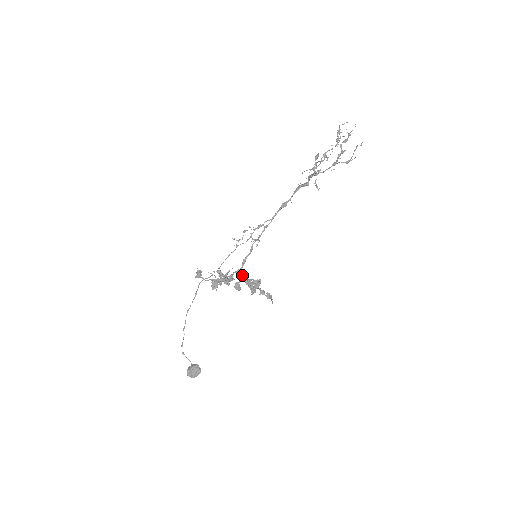
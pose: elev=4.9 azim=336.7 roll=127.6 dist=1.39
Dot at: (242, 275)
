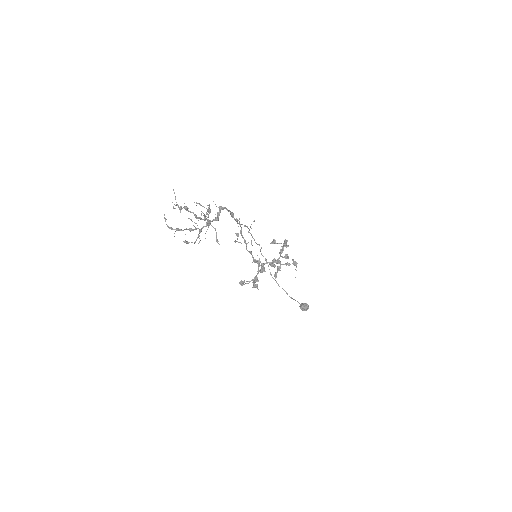
Dot at: (273, 243)
